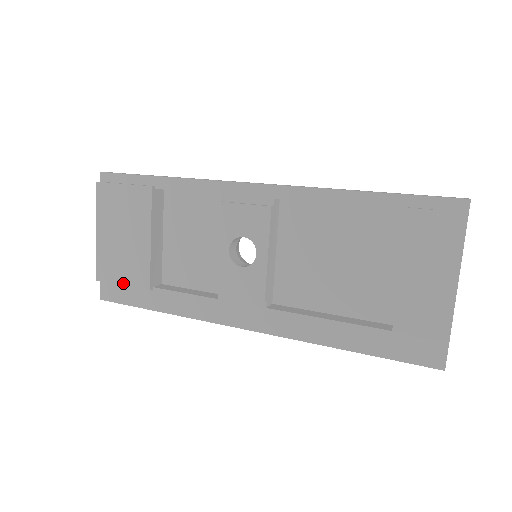
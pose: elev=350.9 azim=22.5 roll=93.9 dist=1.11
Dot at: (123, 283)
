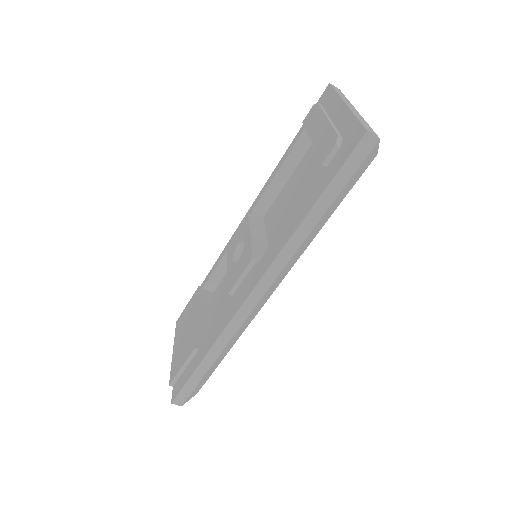
Dot at: (182, 365)
